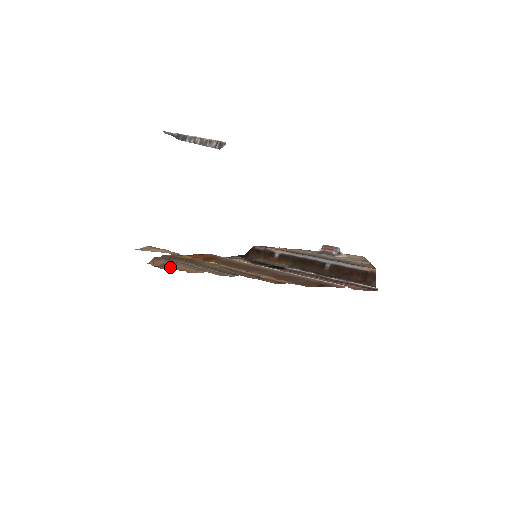
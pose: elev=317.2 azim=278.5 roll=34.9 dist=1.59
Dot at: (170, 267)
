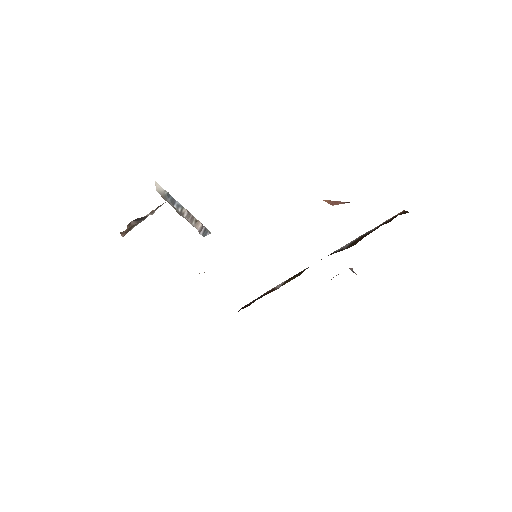
Dot at: occluded
